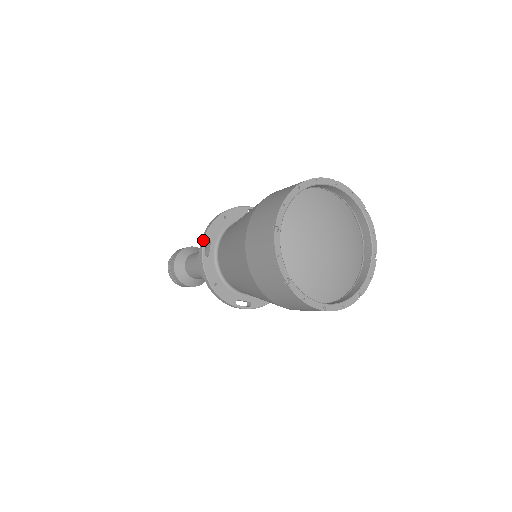
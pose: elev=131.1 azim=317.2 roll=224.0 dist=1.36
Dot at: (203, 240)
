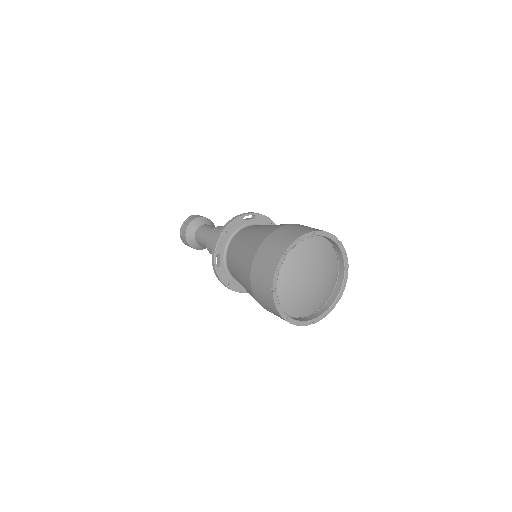
Dot at: (214, 256)
